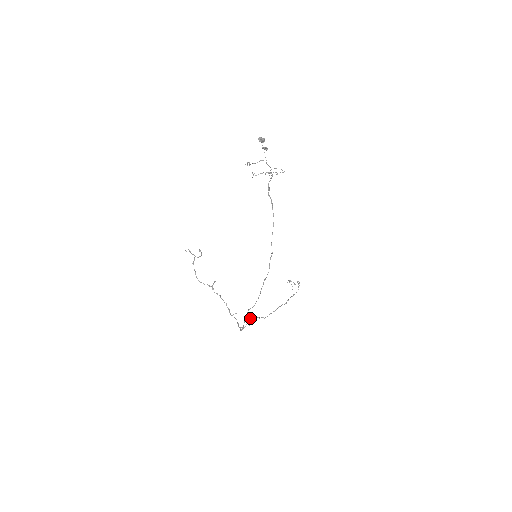
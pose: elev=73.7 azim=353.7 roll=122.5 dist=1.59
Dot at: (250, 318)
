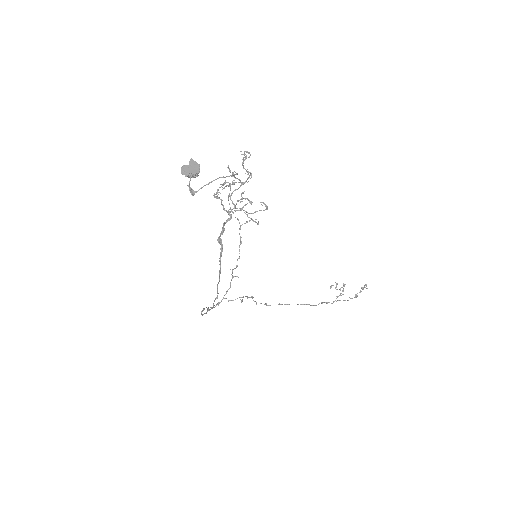
Dot at: occluded
